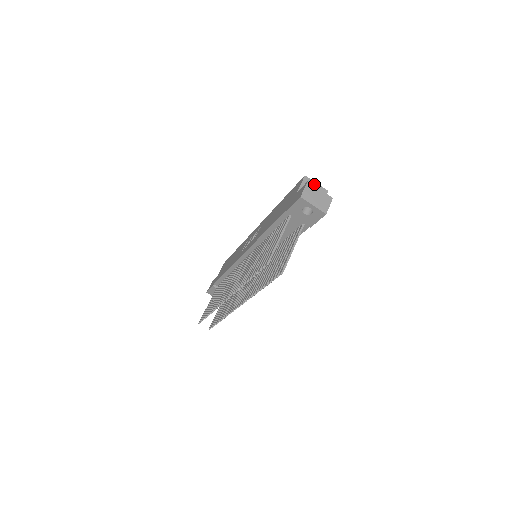
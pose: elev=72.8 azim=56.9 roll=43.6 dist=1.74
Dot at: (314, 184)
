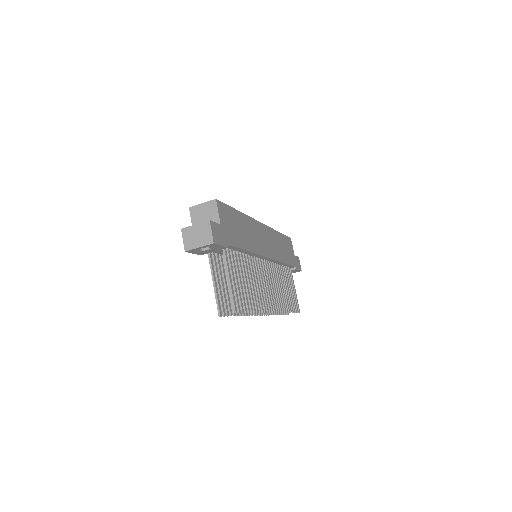
Dot at: (201, 207)
